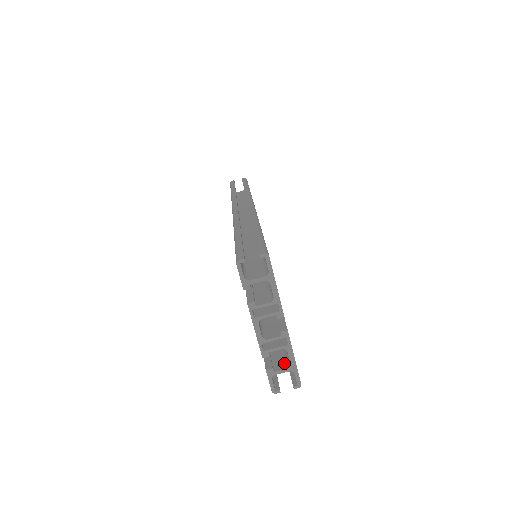
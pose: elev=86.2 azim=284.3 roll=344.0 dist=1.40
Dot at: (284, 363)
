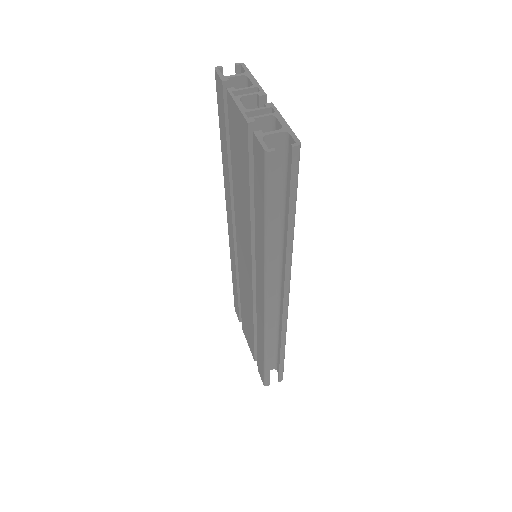
Dot at: (276, 140)
